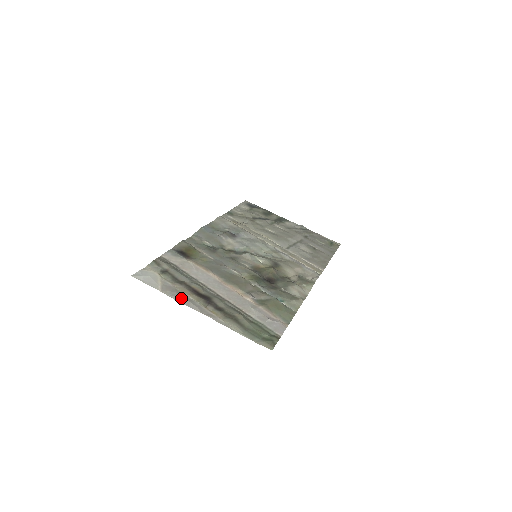
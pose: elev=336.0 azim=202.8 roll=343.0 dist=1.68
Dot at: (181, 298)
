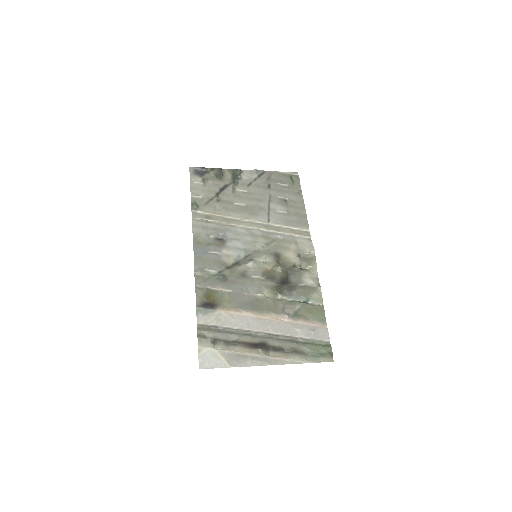
Dot at: (248, 362)
